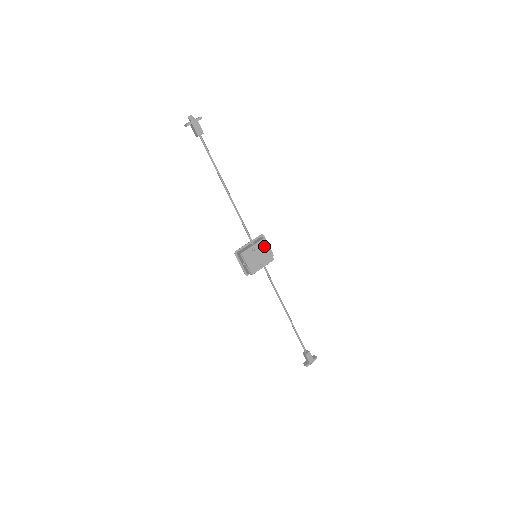
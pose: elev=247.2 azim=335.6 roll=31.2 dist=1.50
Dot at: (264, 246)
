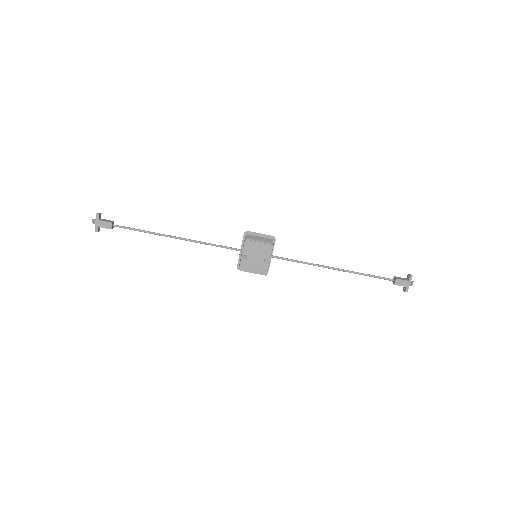
Dot at: (252, 245)
